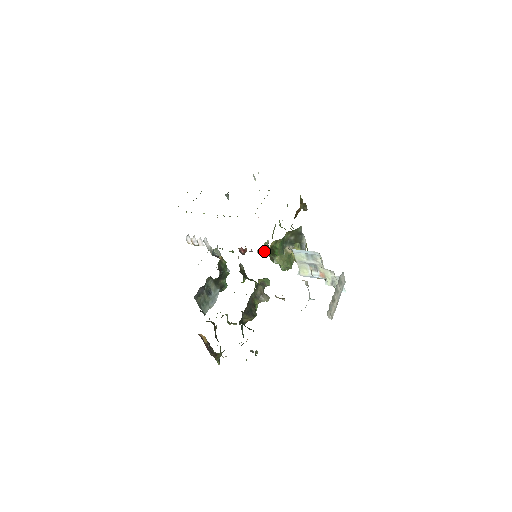
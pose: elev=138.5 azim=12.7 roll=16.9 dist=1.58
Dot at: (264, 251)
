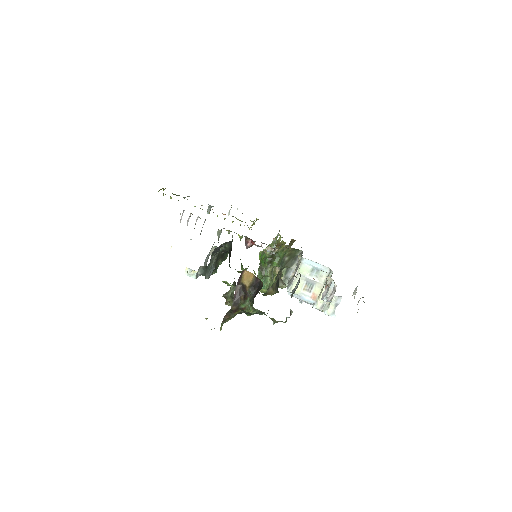
Dot at: (276, 249)
